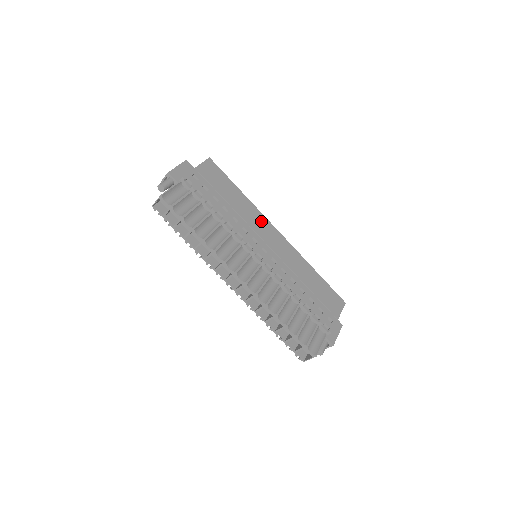
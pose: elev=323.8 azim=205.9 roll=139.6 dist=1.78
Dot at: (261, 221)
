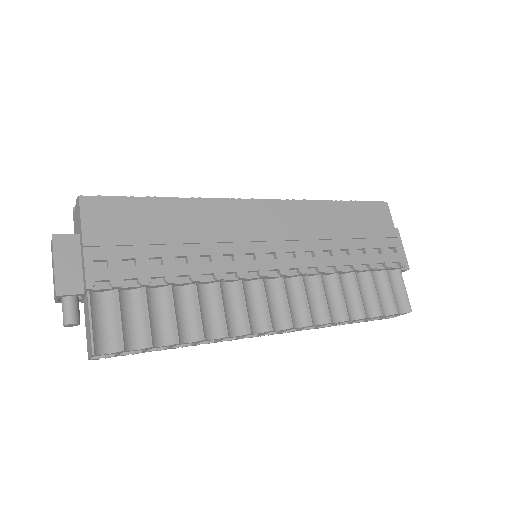
Dot at: (230, 213)
